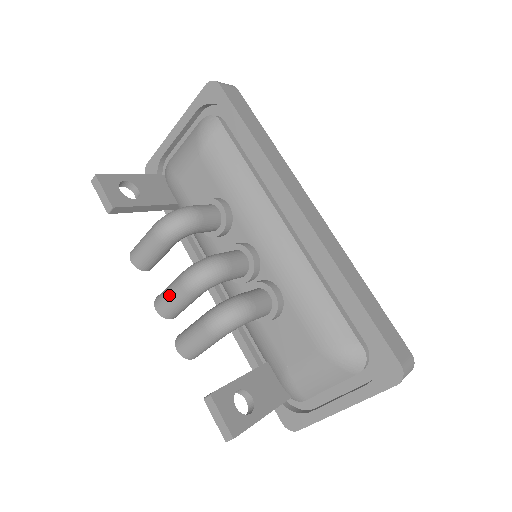
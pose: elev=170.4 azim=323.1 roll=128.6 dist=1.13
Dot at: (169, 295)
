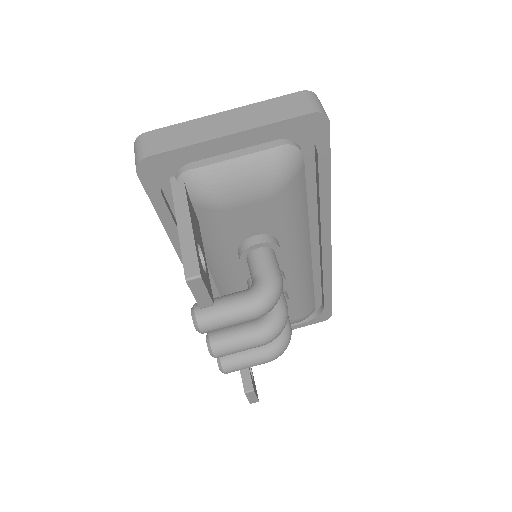
Dot at: (241, 349)
